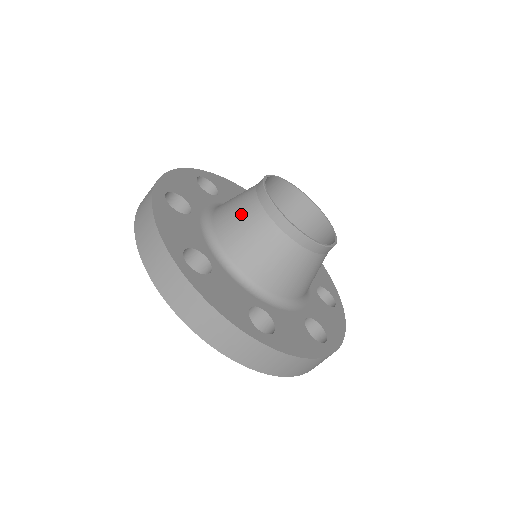
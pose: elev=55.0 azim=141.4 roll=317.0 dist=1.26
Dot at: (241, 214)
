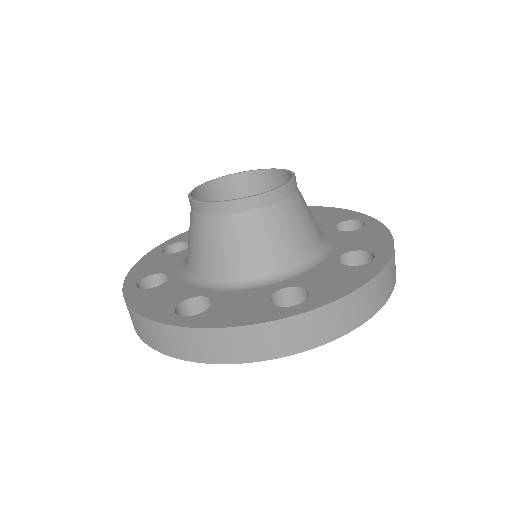
Dot at: (238, 239)
